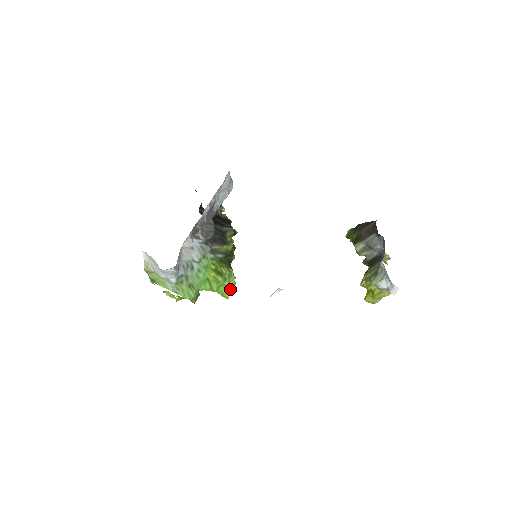
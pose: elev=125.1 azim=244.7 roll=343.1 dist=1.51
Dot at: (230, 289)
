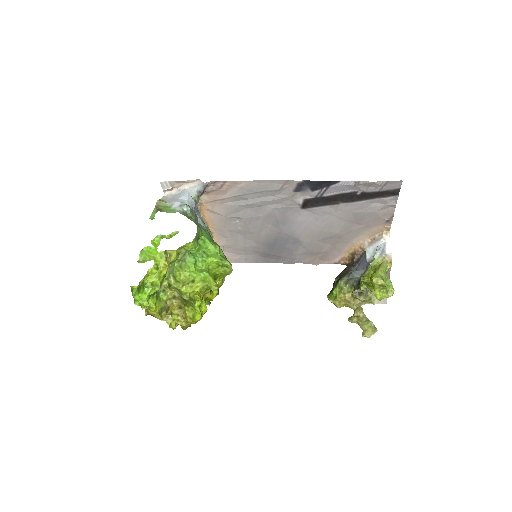
Dot at: occluded
